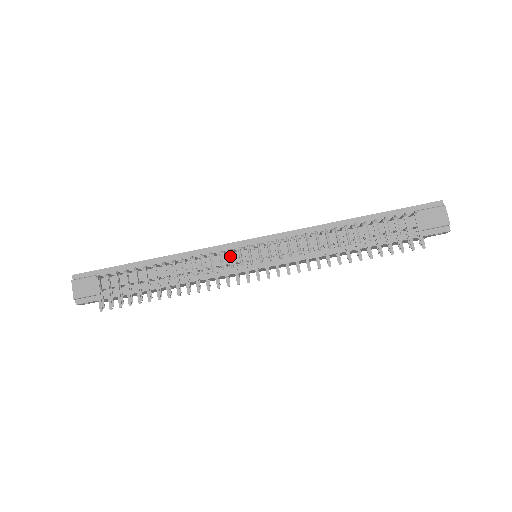
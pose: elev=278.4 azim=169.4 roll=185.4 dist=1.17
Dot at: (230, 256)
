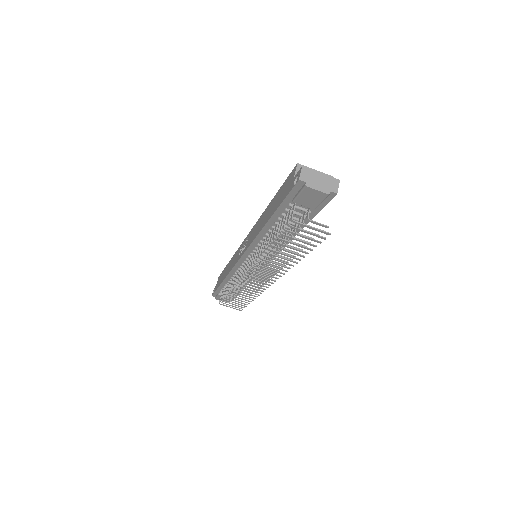
Dot at: (246, 269)
